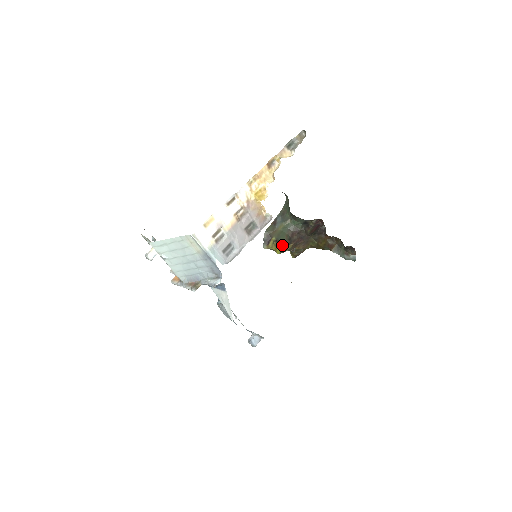
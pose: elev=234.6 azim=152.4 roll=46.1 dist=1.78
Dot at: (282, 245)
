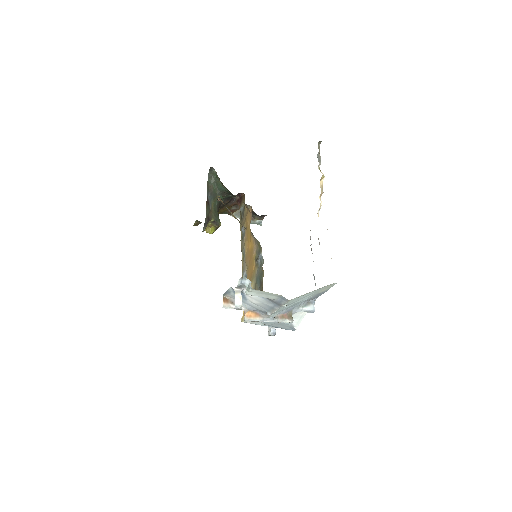
Dot at: (220, 225)
